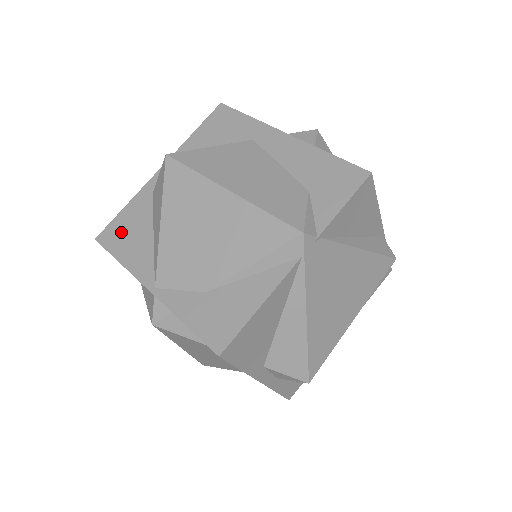
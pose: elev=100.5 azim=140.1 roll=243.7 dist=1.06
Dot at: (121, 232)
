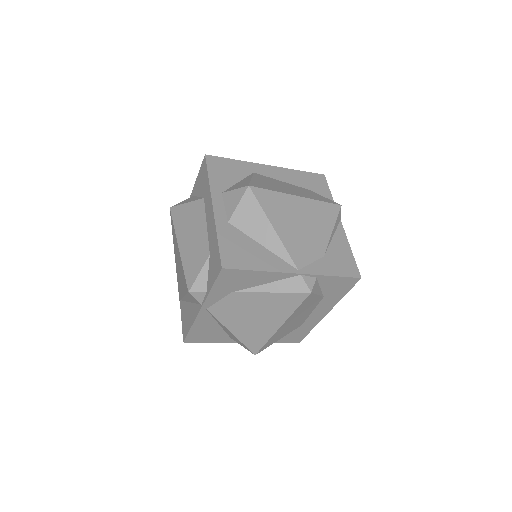
Dot at: (237, 254)
